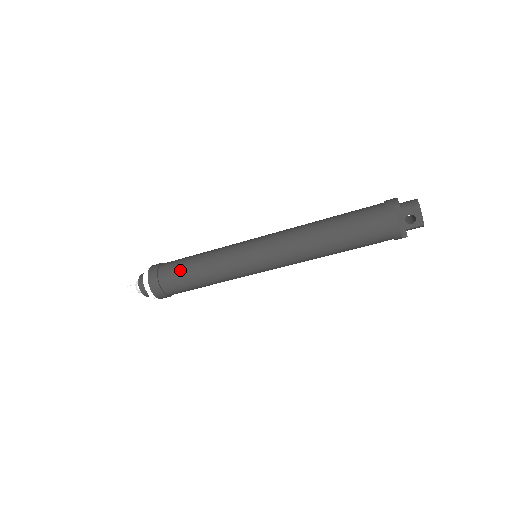
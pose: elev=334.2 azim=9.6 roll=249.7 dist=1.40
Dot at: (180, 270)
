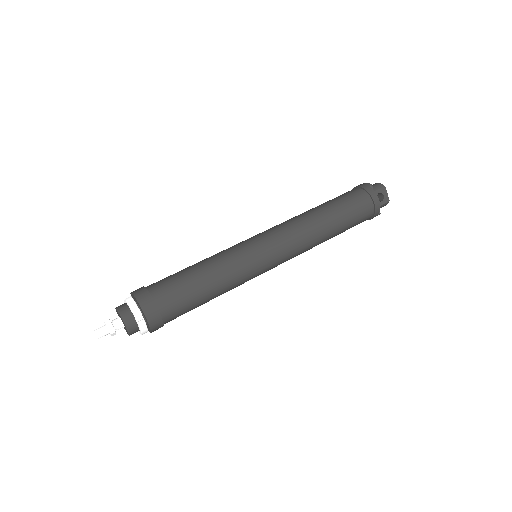
Dot at: (181, 282)
